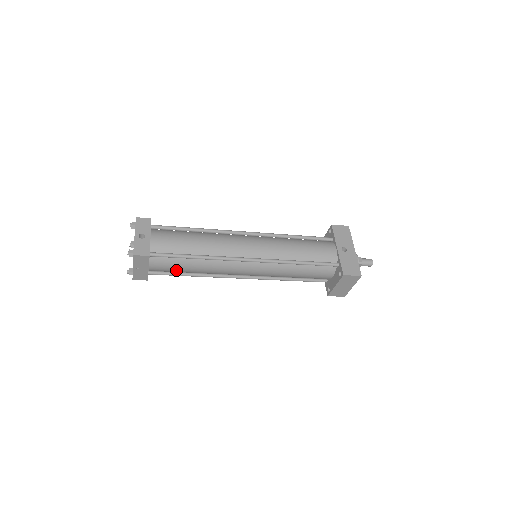
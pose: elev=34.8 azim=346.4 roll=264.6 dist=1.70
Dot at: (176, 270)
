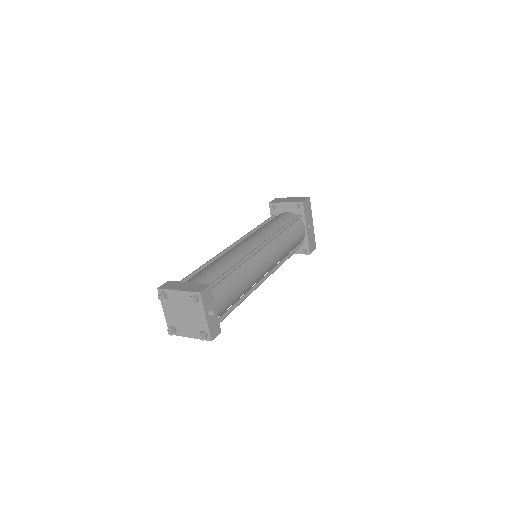
Dot at: occluded
